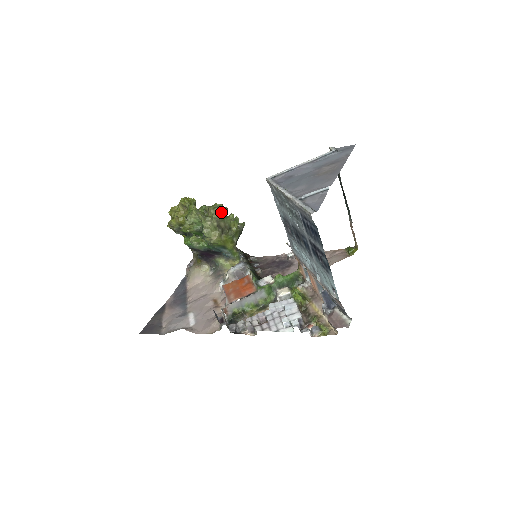
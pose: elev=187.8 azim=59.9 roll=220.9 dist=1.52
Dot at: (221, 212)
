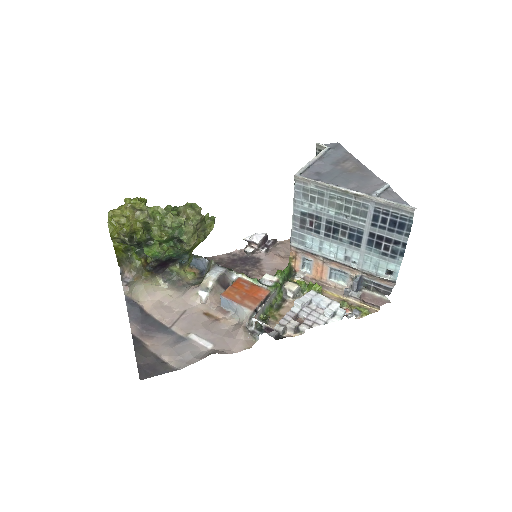
Dot at: (200, 212)
